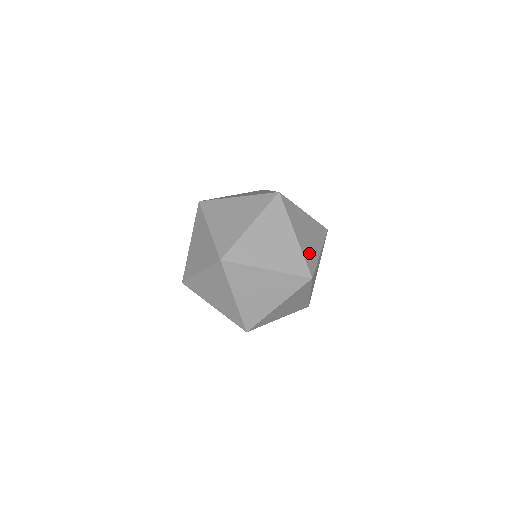
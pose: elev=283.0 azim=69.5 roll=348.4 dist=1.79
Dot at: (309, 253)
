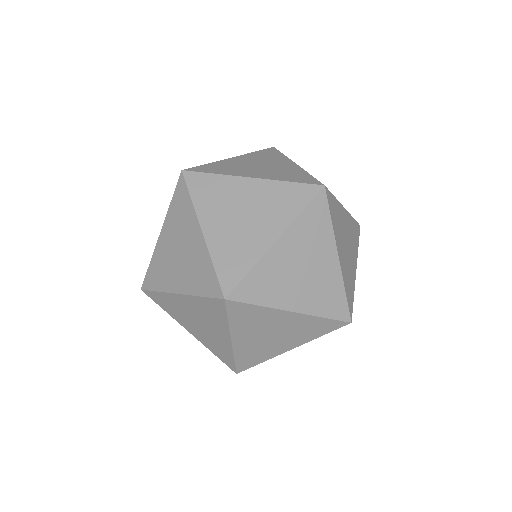
Dot at: occluded
